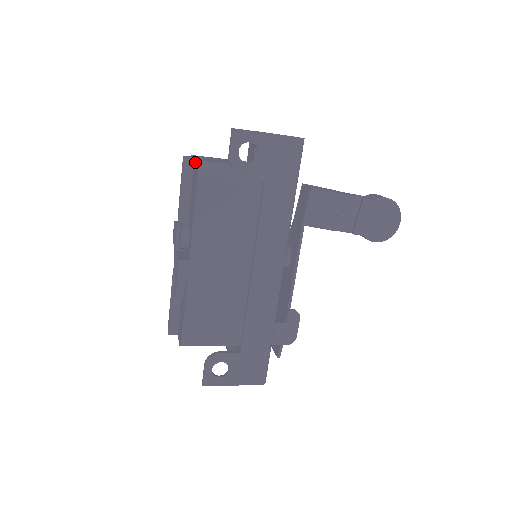
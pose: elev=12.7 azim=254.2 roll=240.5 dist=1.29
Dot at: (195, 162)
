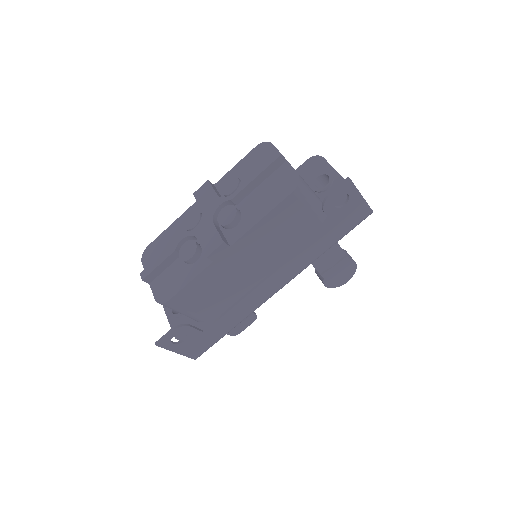
Dot at: (289, 168)
